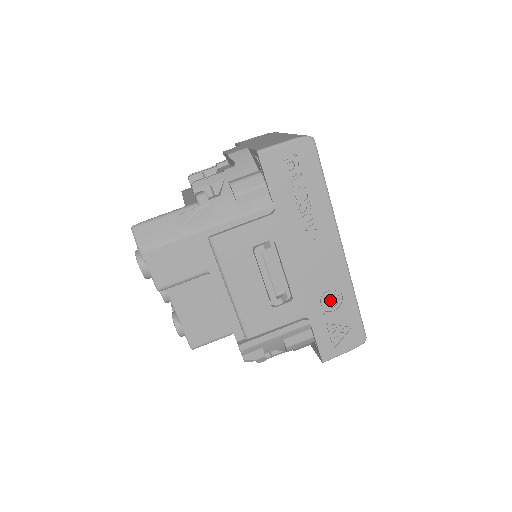
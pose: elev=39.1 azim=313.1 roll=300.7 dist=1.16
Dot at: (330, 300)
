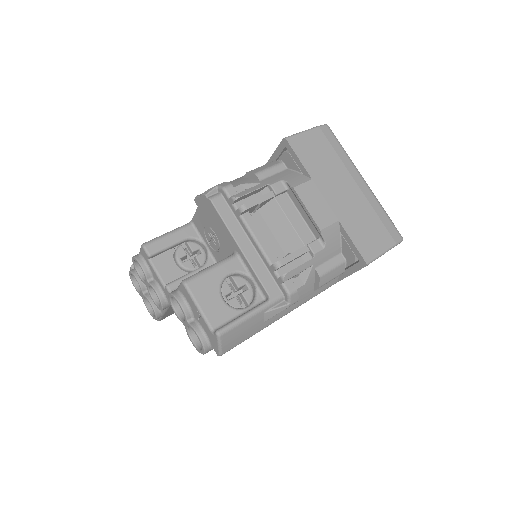
Dot at: occluded
